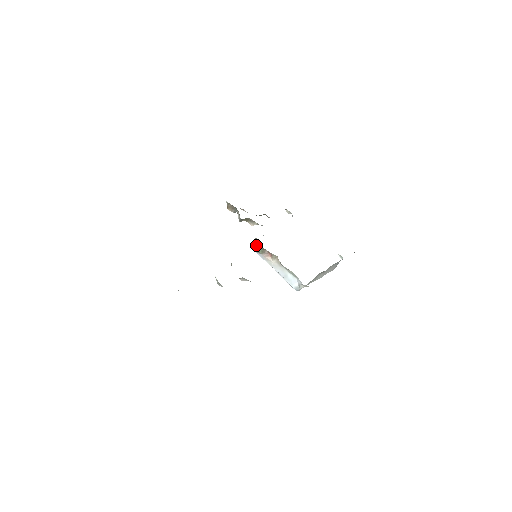
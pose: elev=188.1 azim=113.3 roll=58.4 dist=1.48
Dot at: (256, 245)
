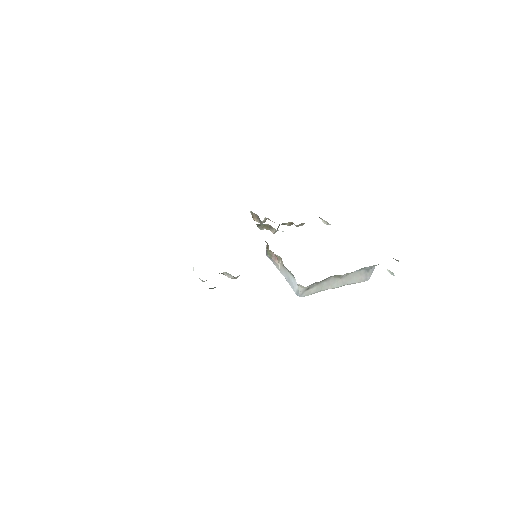
Dot at: occluded
